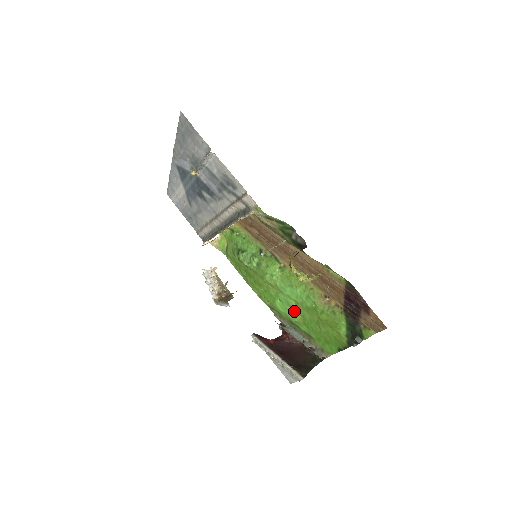
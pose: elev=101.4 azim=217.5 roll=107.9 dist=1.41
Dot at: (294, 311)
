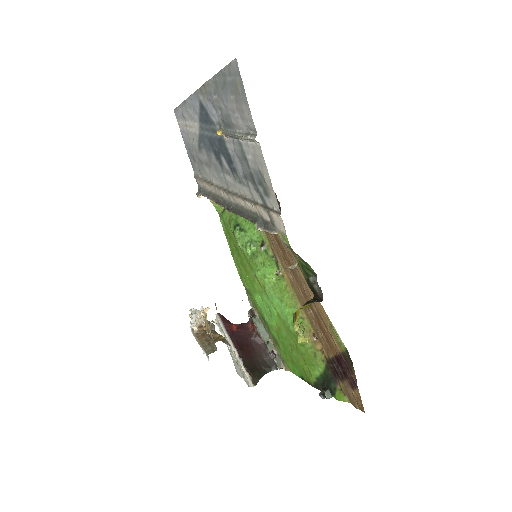
Dot at: (272, 317)
